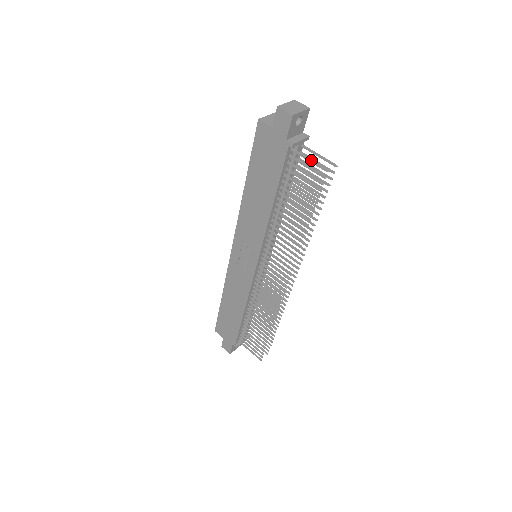
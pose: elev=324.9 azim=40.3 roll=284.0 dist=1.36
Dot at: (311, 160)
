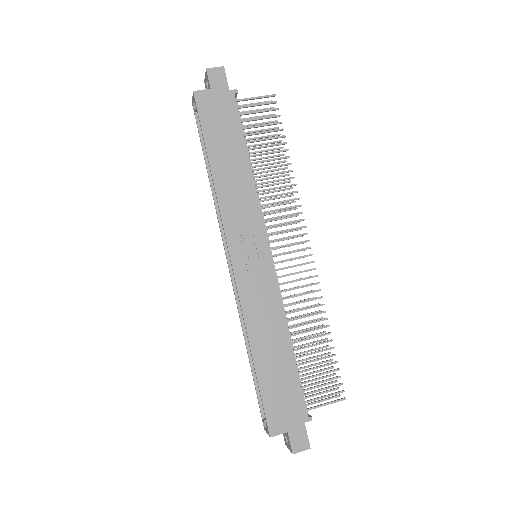
Dot at: (257, 97)
